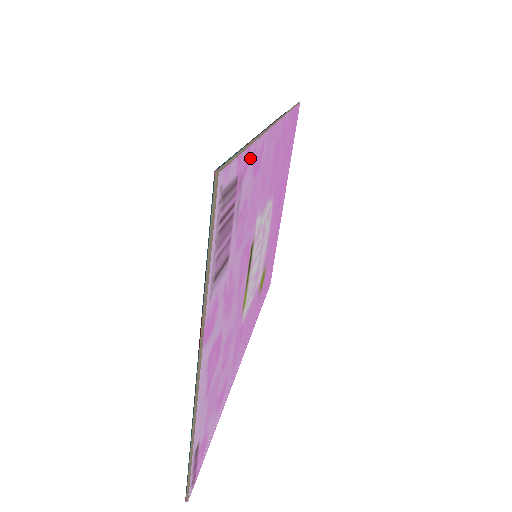
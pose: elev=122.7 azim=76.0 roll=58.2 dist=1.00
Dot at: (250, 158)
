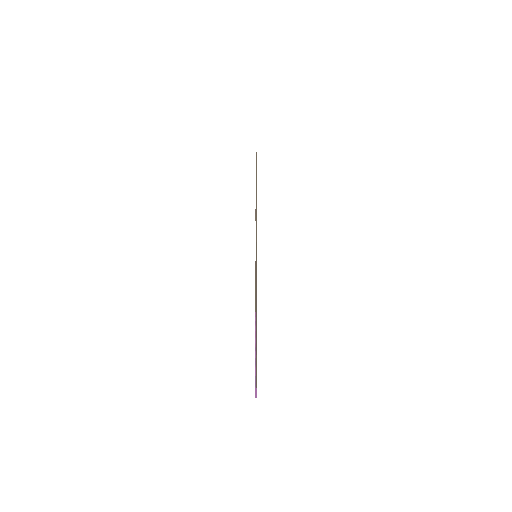
Dot at: occluded
